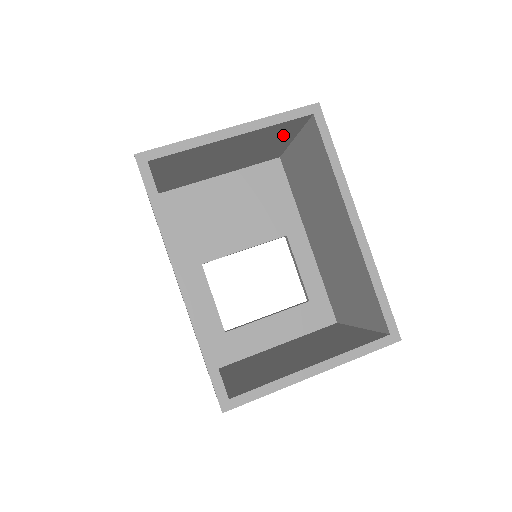
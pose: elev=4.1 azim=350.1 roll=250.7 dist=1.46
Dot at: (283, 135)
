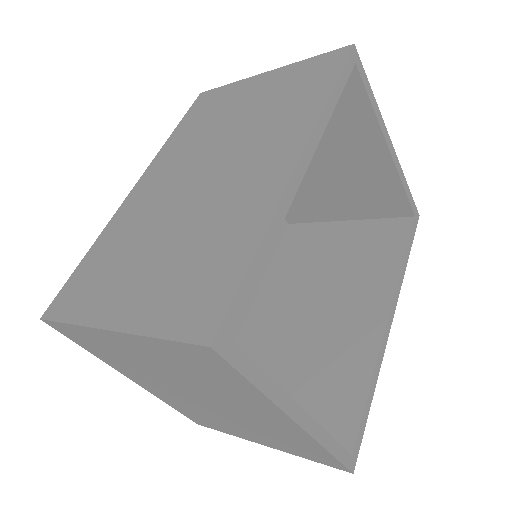
Dot at: (363, 205)
